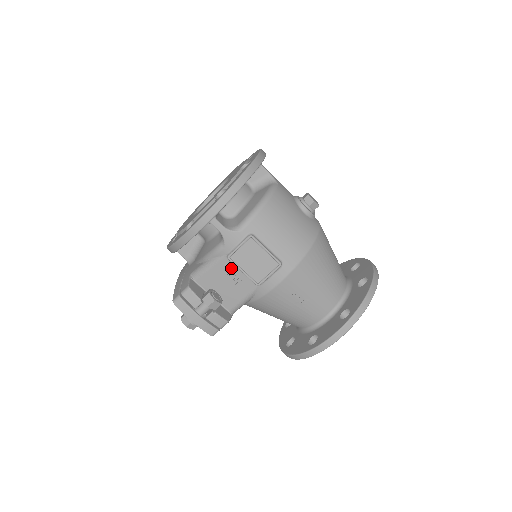
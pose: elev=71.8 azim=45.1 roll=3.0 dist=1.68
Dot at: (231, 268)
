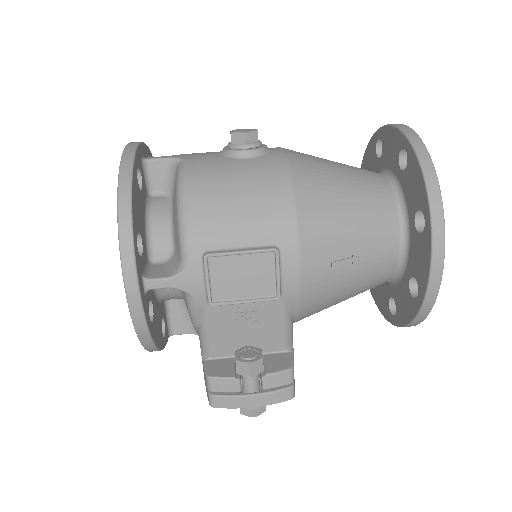
Dot at: (229, 310)
